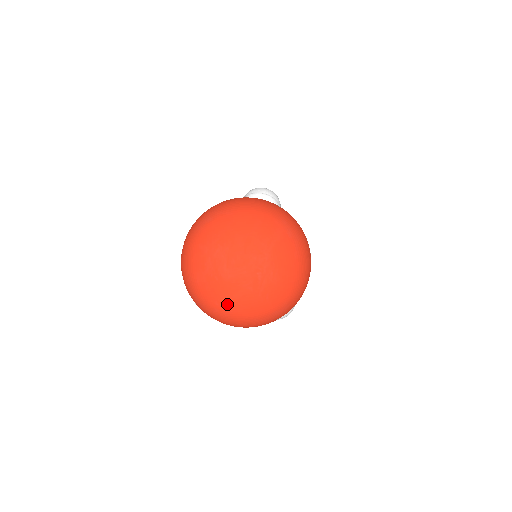
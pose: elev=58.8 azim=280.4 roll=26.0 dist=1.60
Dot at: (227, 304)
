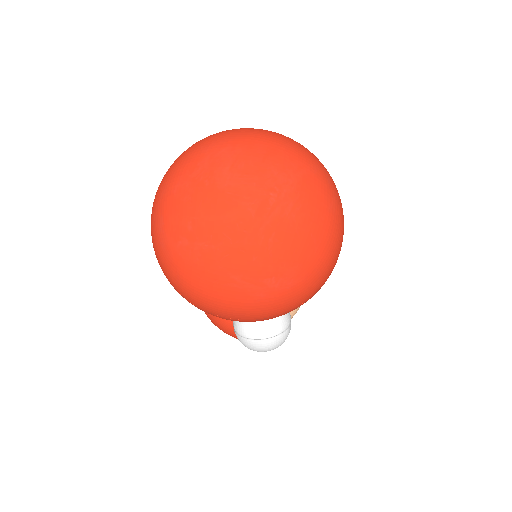
Dot at: (206, 229)
